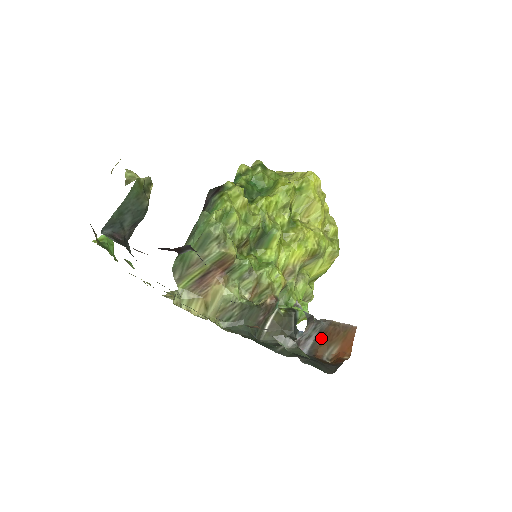
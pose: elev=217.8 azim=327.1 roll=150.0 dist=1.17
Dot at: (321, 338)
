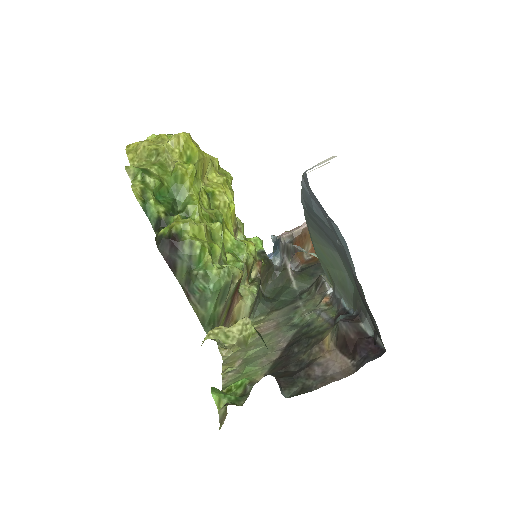
Dot at: occluded
